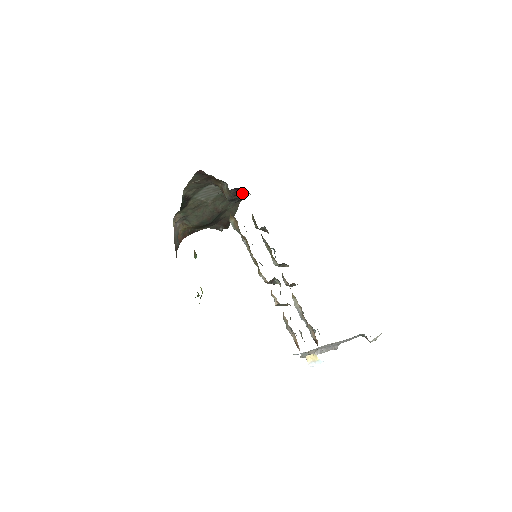
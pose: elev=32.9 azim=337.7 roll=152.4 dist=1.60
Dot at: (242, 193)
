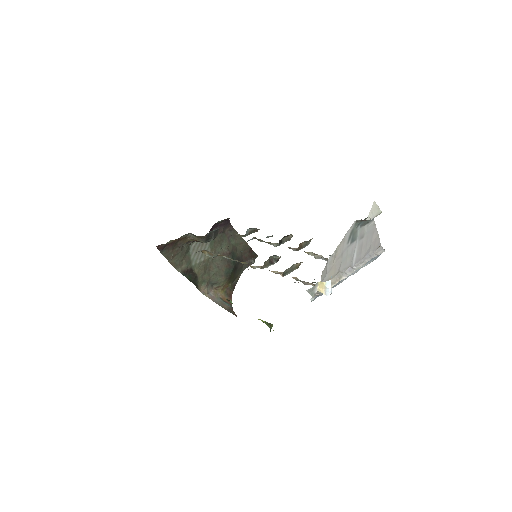
Dot at: (224, 225)
